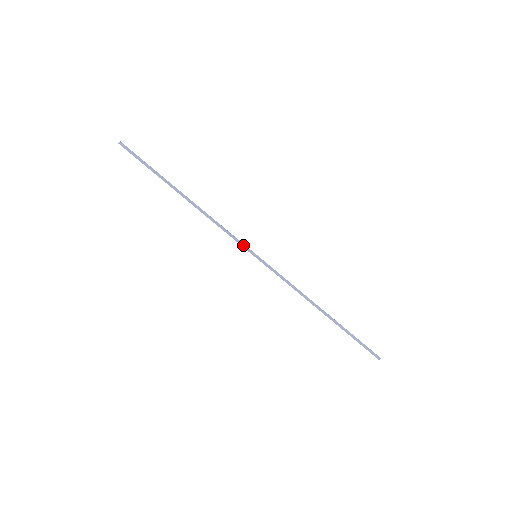
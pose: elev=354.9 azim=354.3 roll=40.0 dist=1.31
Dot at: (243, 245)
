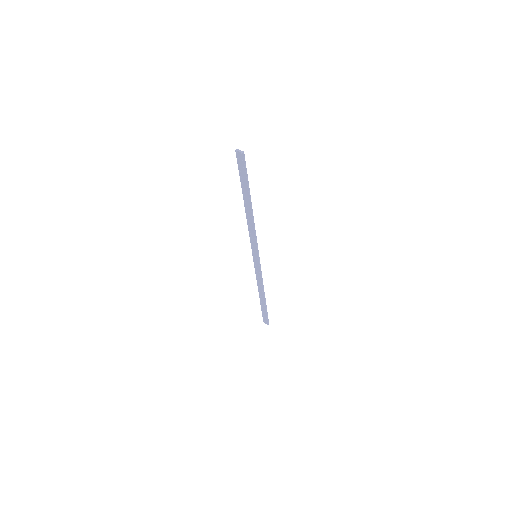
Dot at: (257, 249)
